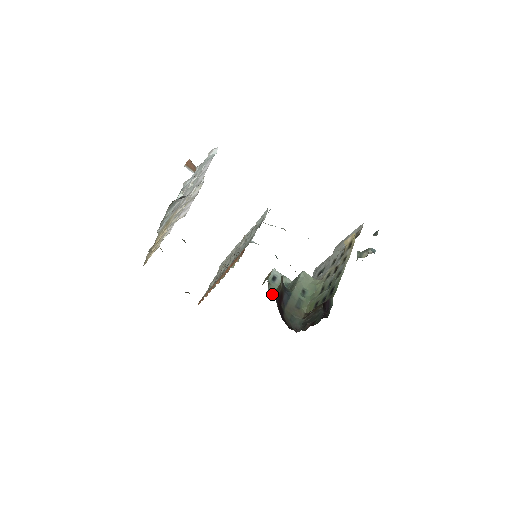
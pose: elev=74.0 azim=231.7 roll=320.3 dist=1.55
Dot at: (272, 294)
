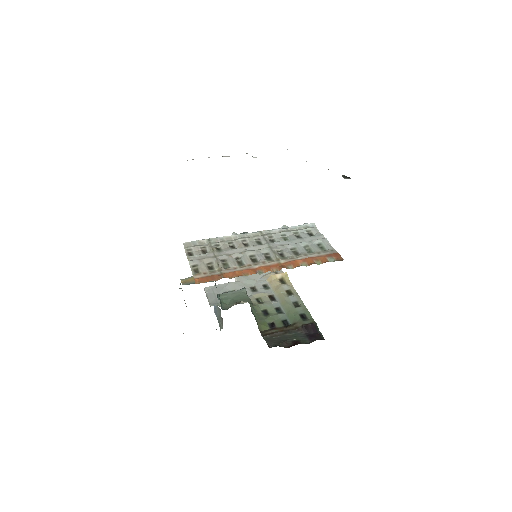
Dot at: occluded
